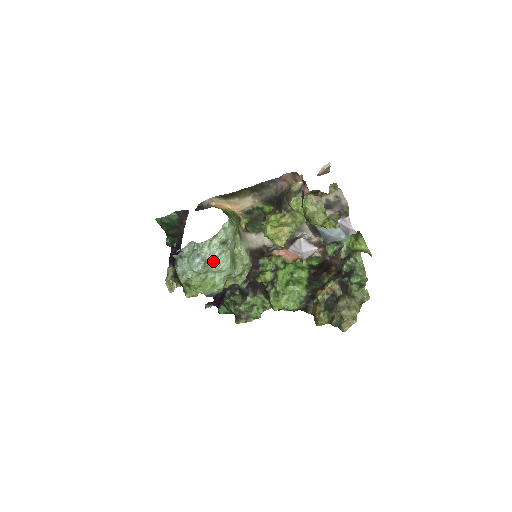
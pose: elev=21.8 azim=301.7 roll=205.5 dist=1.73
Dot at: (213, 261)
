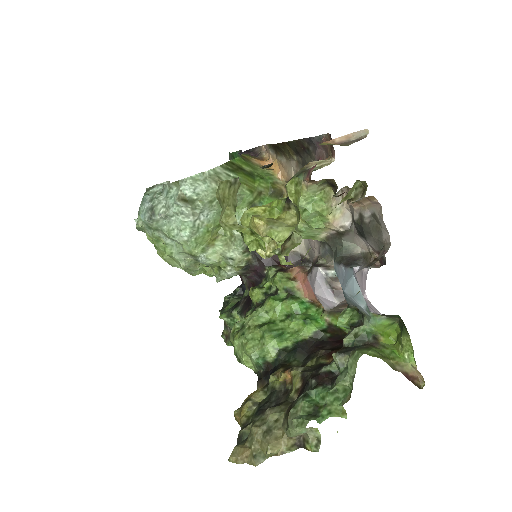
Dot at: (166, 219)
